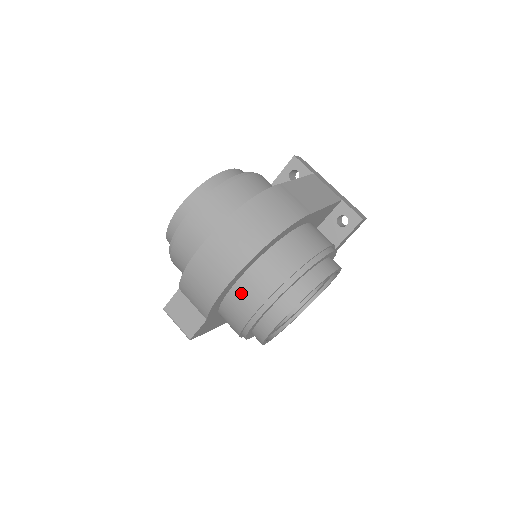
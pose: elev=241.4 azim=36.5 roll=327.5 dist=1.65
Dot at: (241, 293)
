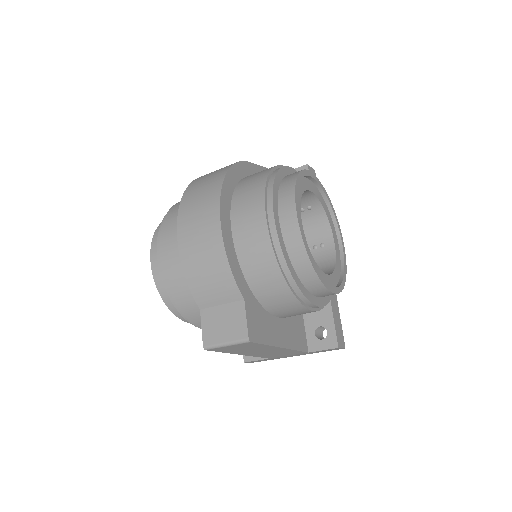
Dot at: (243, 230)
